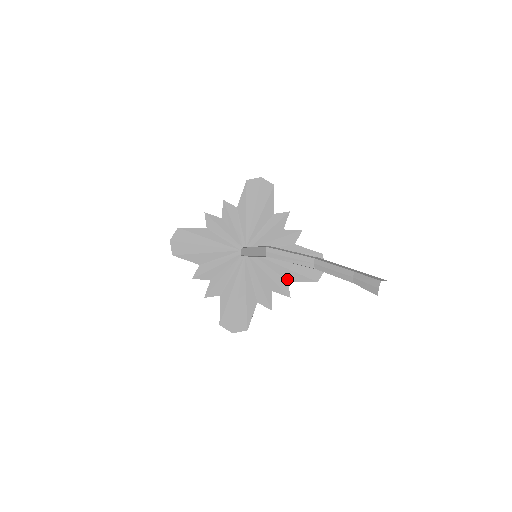
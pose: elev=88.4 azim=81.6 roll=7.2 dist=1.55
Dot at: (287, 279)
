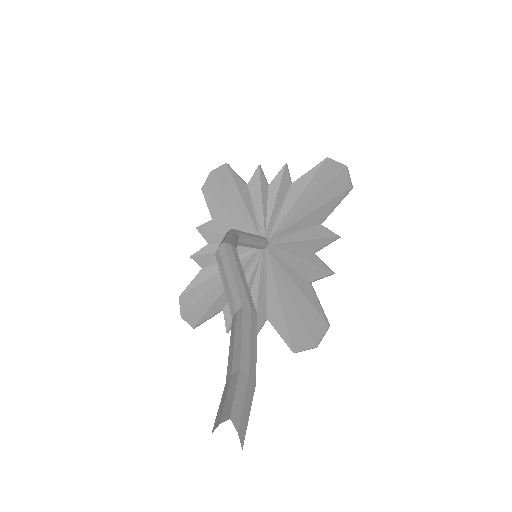
Dot at: (268, 315)
